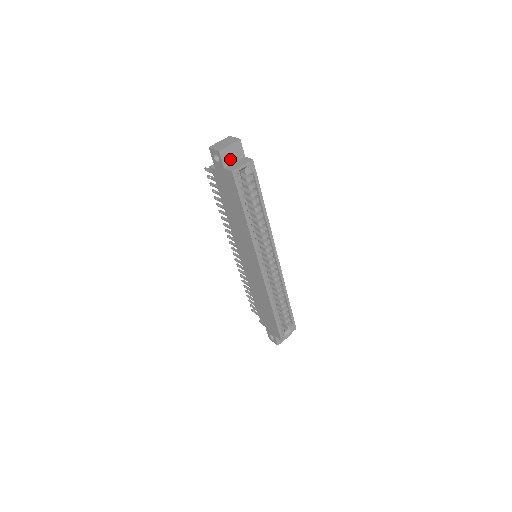
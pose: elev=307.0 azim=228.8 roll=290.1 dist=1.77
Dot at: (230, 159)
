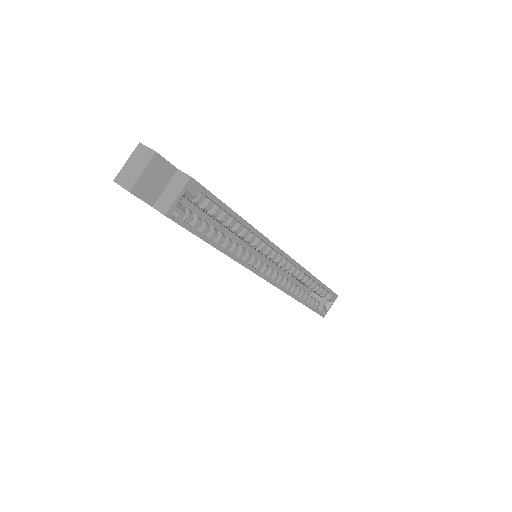
Dot at: (155, 189)
